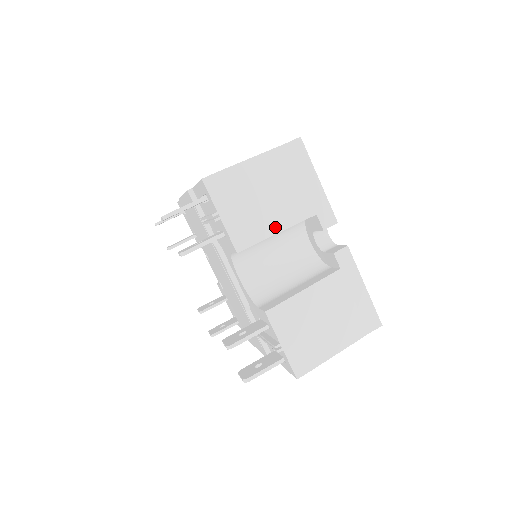
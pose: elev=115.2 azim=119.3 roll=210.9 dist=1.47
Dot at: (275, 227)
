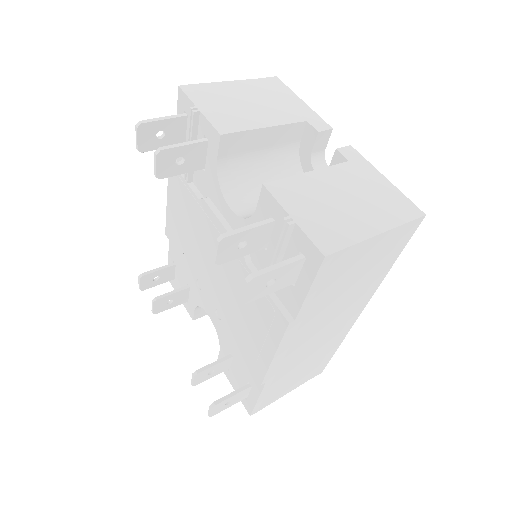
Dot at: (262, 123)
